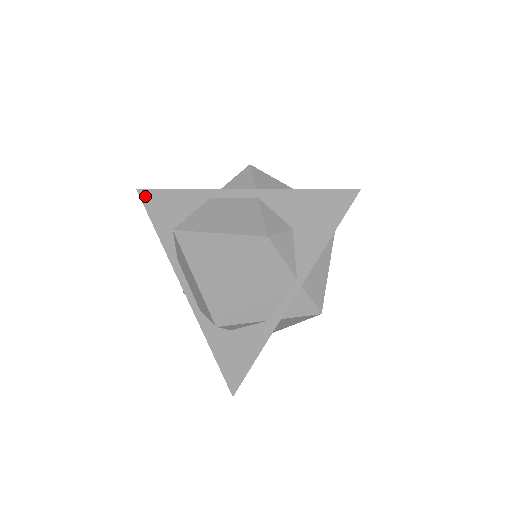
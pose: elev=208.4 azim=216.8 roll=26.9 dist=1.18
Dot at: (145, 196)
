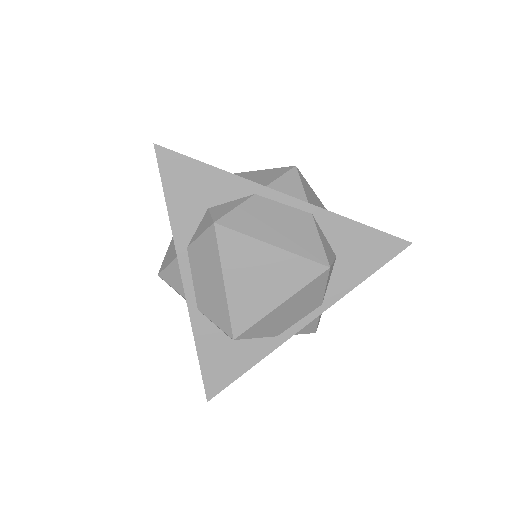
Dot at: (165, 157)
